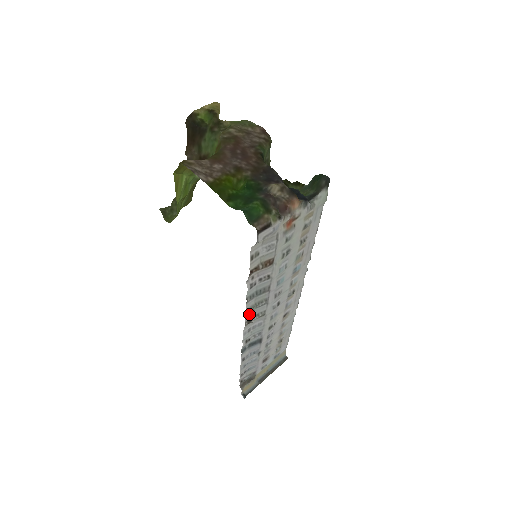
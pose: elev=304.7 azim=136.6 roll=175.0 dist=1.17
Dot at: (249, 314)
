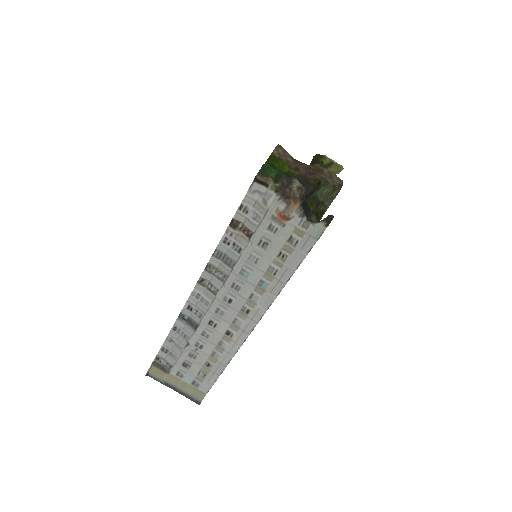
Dot at: (208, 274)
